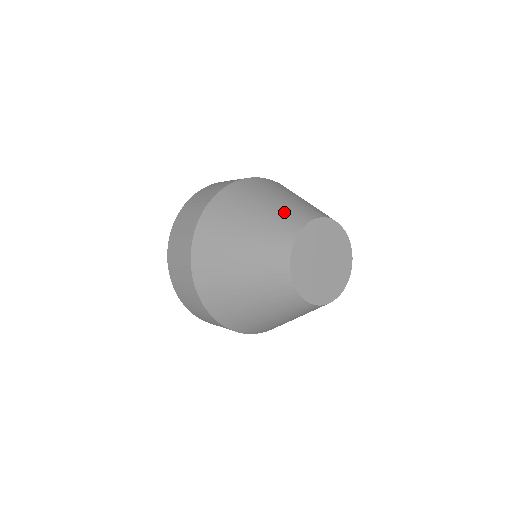
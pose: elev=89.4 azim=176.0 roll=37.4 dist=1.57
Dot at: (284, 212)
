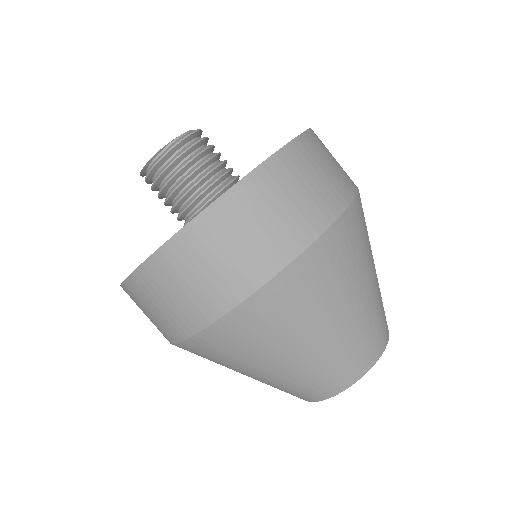
Dot at: (366, 332)
